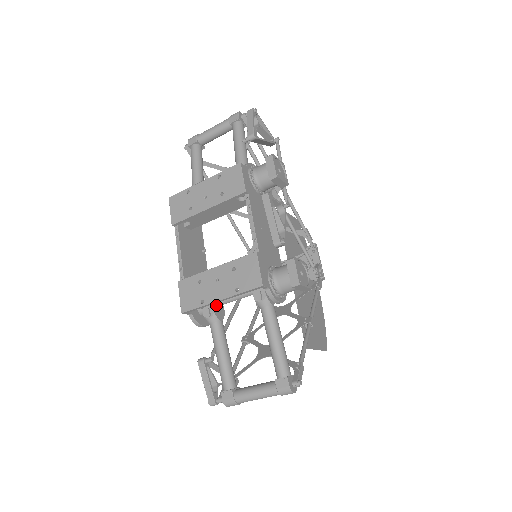
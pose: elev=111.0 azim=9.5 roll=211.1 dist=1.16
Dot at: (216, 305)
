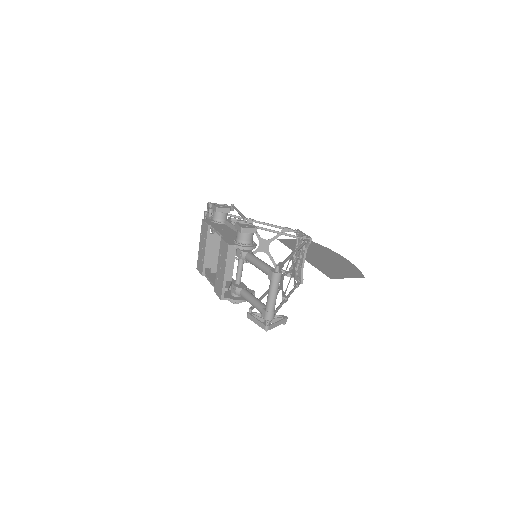
Dot at: (237, 284)
